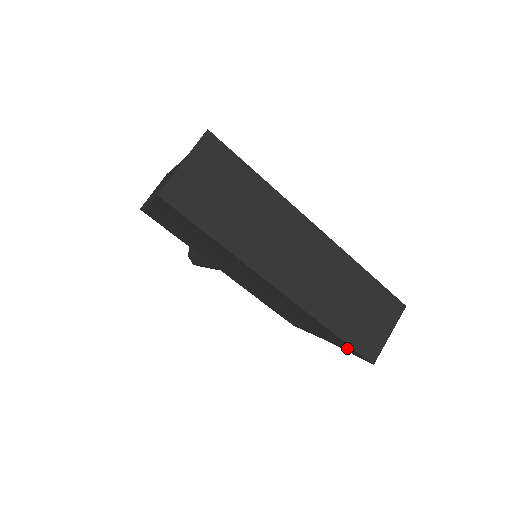
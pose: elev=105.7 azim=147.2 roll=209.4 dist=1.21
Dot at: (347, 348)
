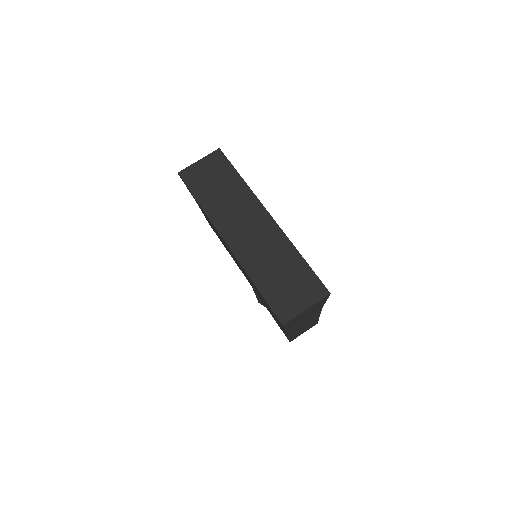
Dot at: occluded
